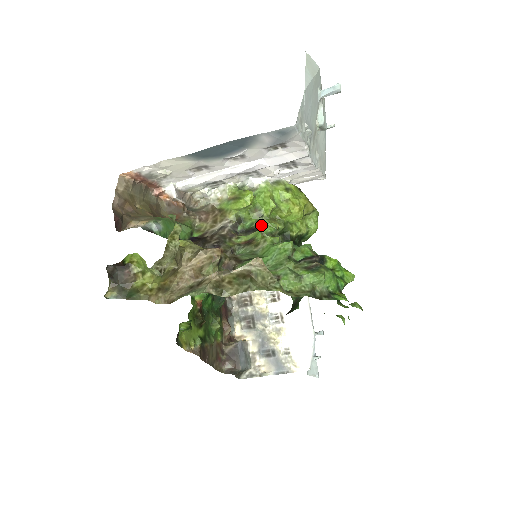
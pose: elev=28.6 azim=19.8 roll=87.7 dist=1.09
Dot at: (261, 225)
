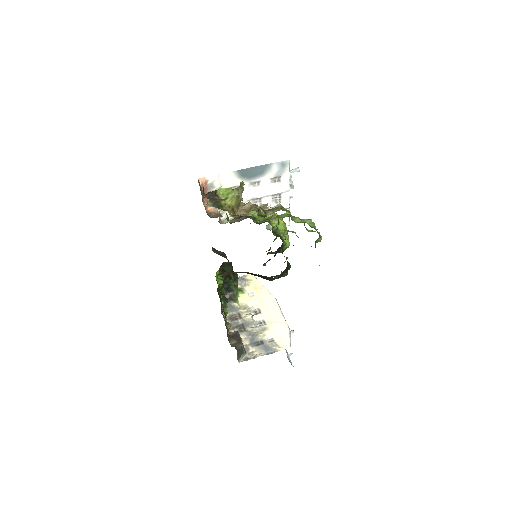
Dot at: (266, 221)
